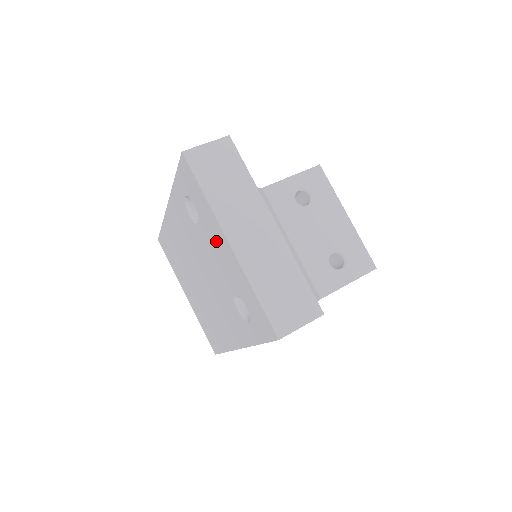
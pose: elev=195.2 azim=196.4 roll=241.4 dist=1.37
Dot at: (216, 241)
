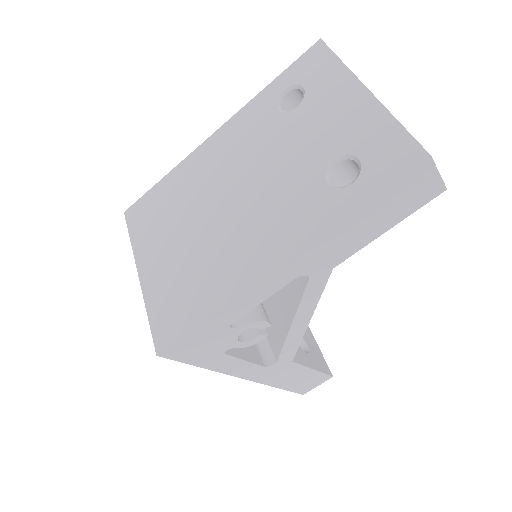
Dot at: (332, 104)
